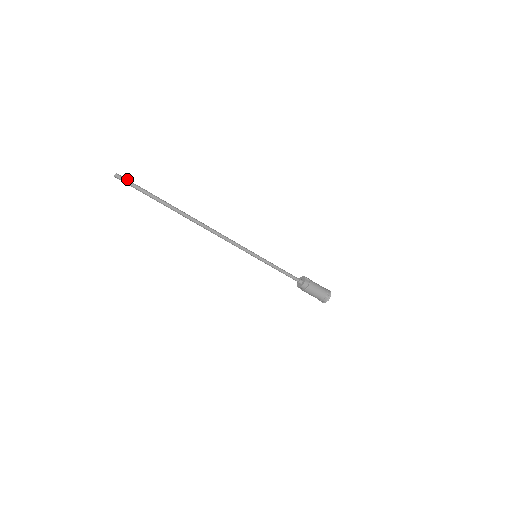
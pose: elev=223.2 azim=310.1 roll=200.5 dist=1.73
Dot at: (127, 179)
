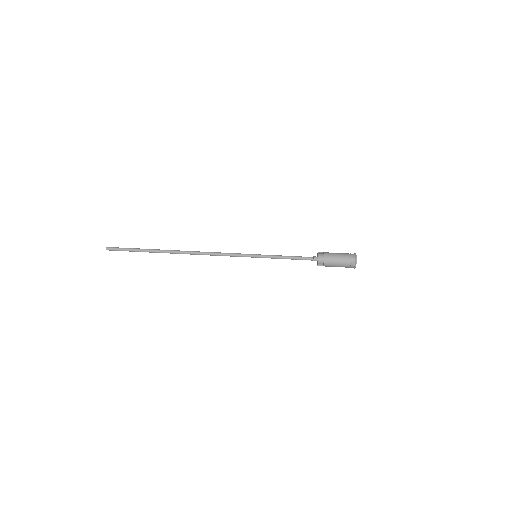
Dot at: (116, 248)
